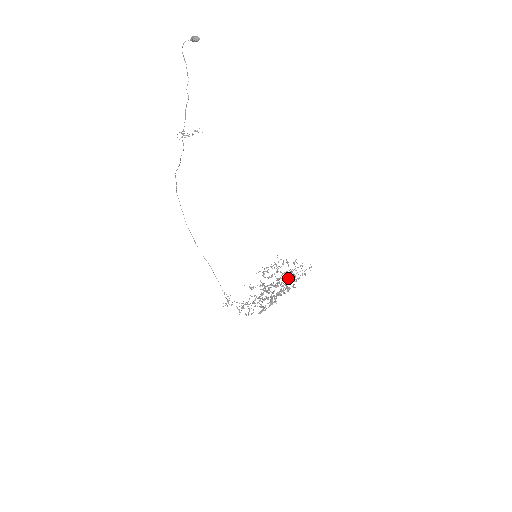
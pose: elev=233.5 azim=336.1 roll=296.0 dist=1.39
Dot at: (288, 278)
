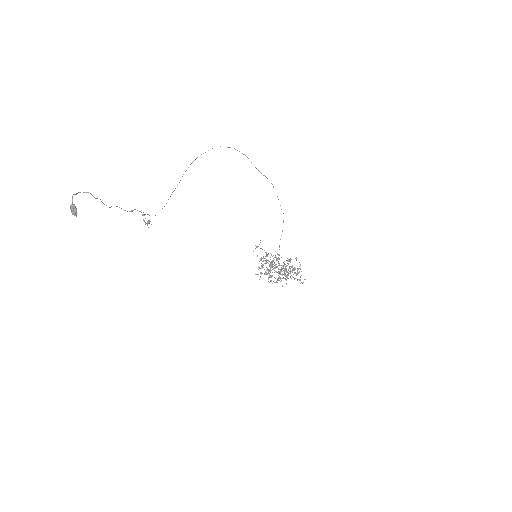
Dot at: occluded
